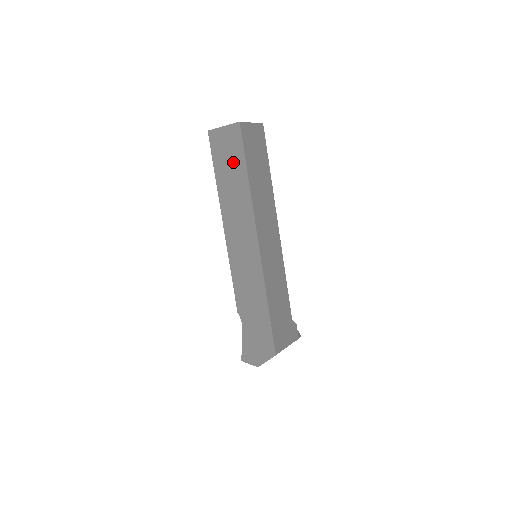
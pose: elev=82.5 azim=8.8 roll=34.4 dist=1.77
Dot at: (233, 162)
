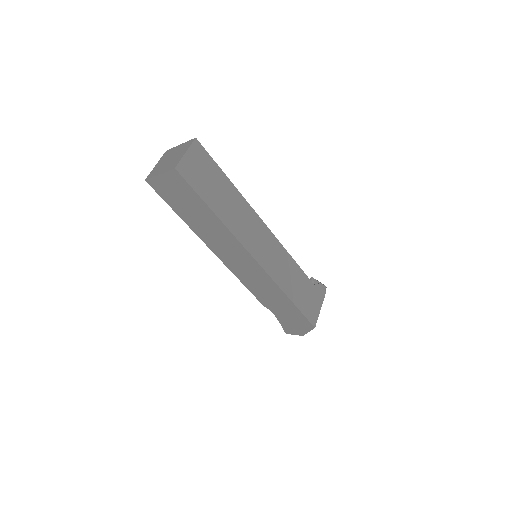
Dot at: (190, 203)
